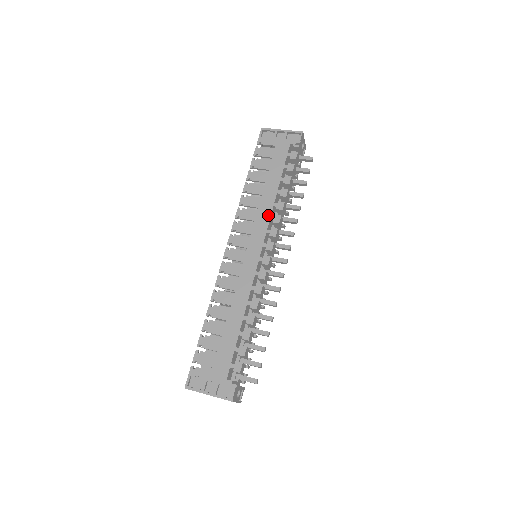
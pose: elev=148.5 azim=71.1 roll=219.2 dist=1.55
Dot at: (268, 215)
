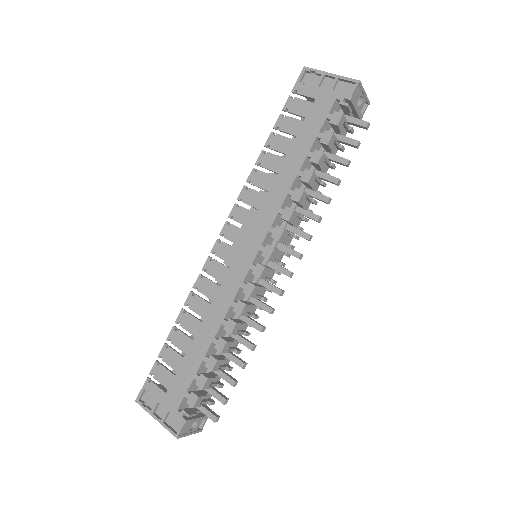
Dot at: (277, 206)
